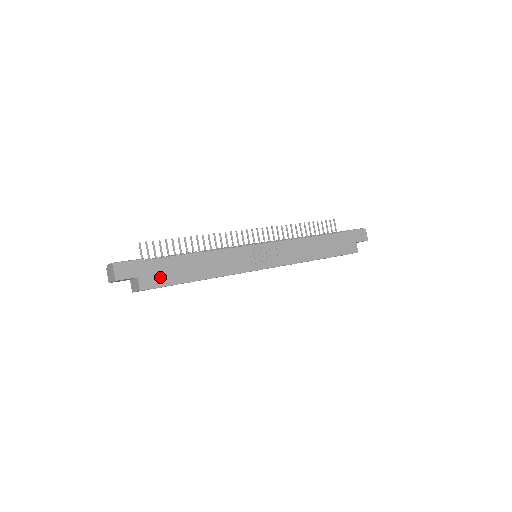
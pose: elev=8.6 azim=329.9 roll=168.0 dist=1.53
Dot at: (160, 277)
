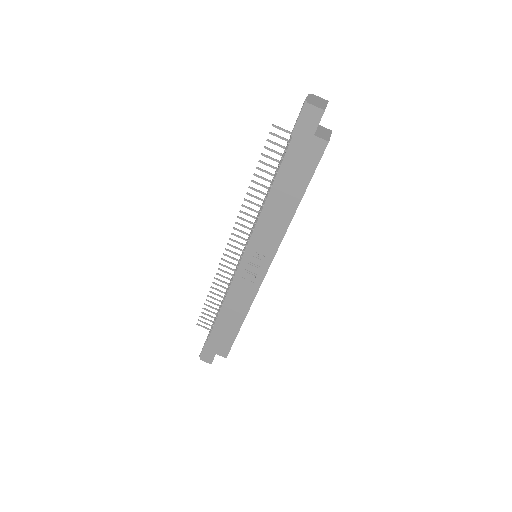
Dot at: (224, 343)
